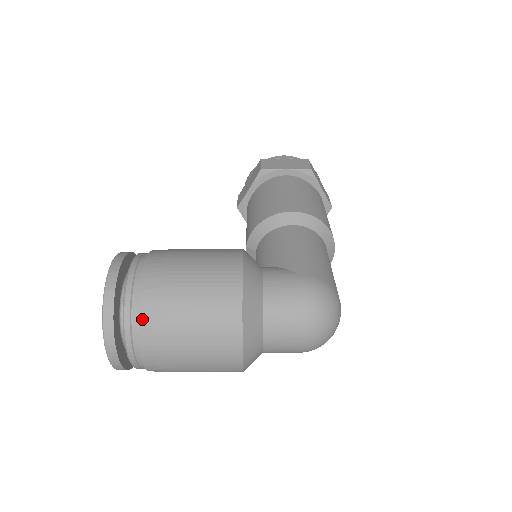
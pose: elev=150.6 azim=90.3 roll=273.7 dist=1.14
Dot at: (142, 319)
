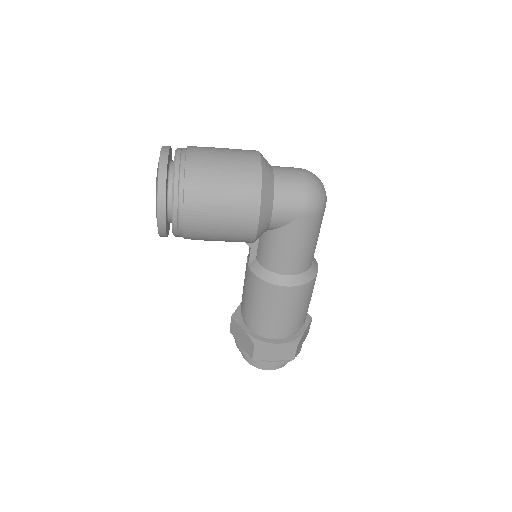
Dot at: occluded
